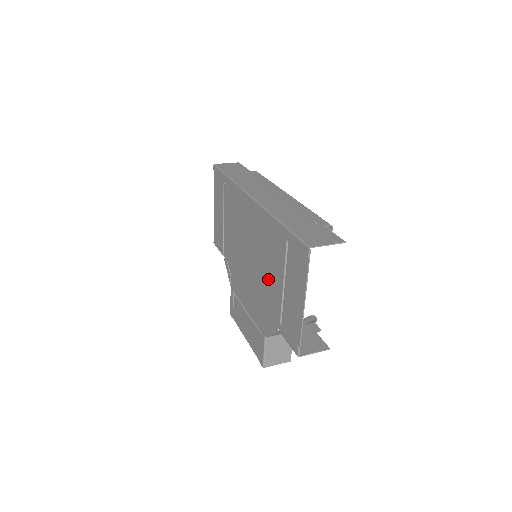
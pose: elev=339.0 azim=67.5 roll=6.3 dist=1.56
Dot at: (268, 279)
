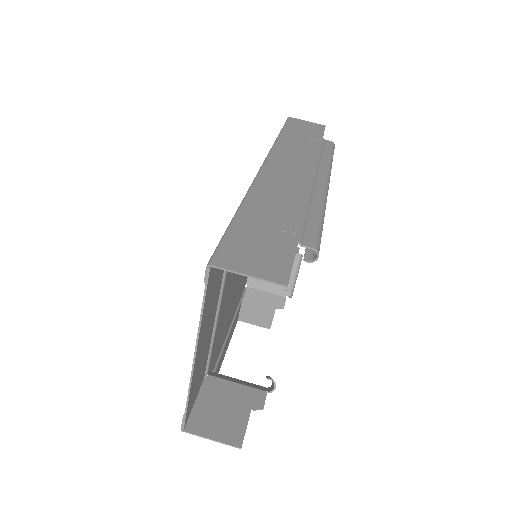
Dot at: occluded
